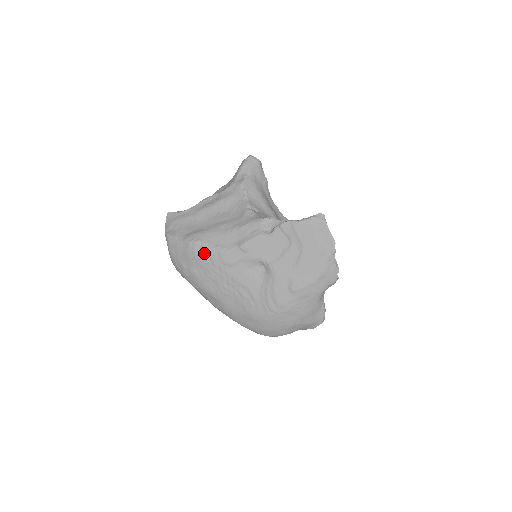
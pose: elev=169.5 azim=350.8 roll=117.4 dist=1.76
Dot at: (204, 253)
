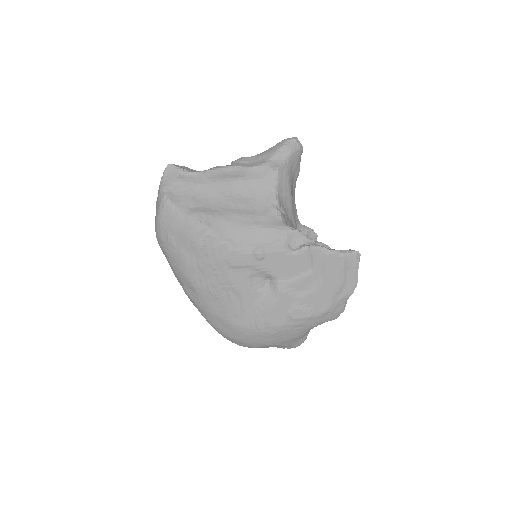
Dot at: (208, 242)
